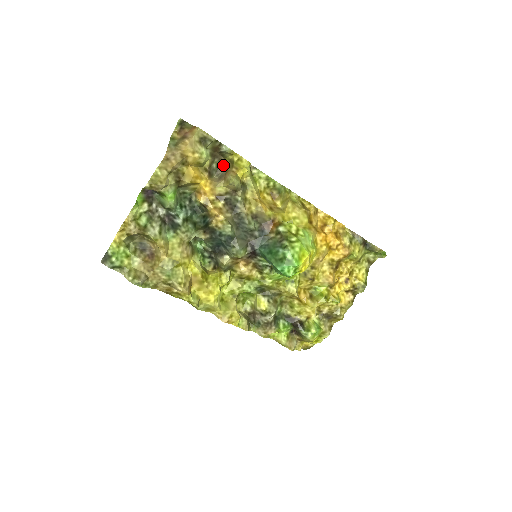
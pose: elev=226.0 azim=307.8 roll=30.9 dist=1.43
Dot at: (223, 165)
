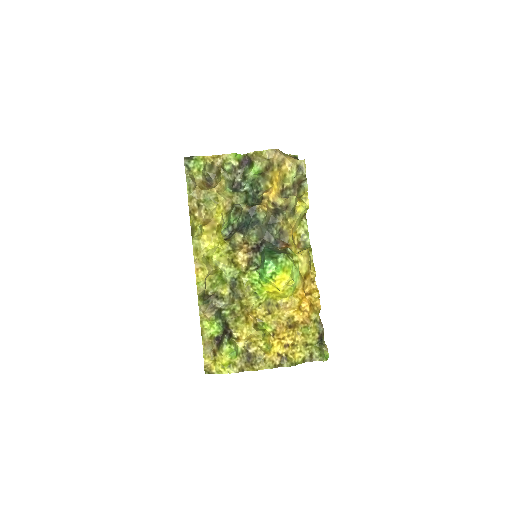
Dot at: occluded
